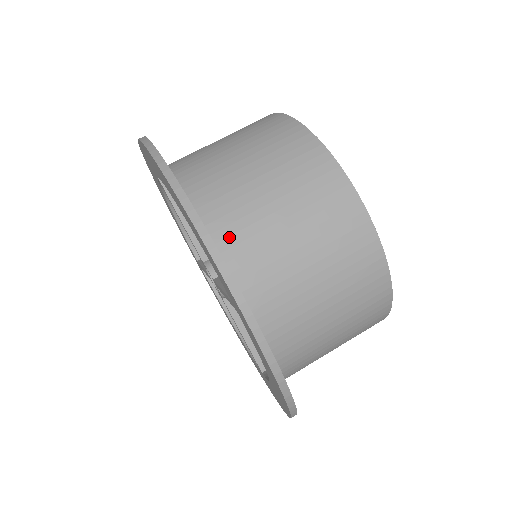
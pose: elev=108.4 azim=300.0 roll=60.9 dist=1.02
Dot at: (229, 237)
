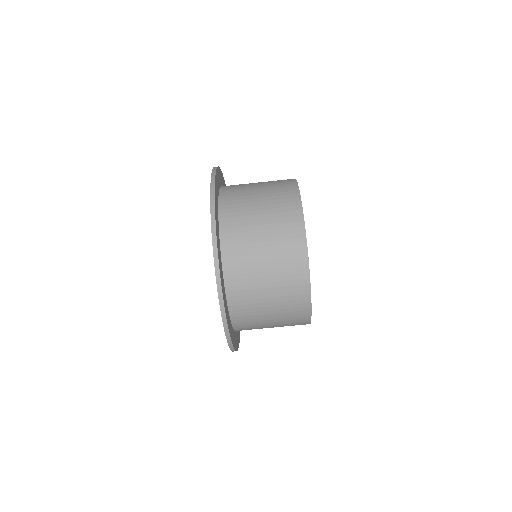
Dot at: (229, 228)
